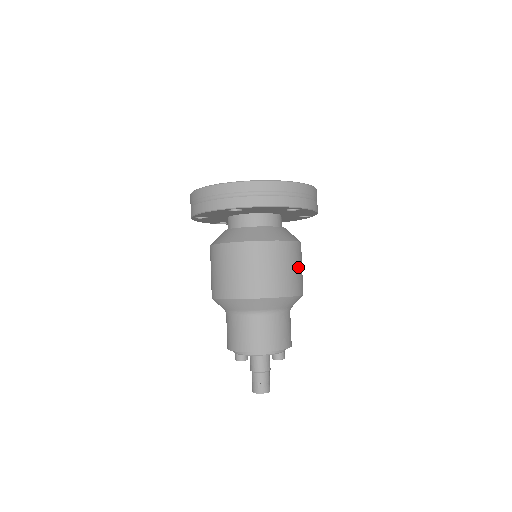
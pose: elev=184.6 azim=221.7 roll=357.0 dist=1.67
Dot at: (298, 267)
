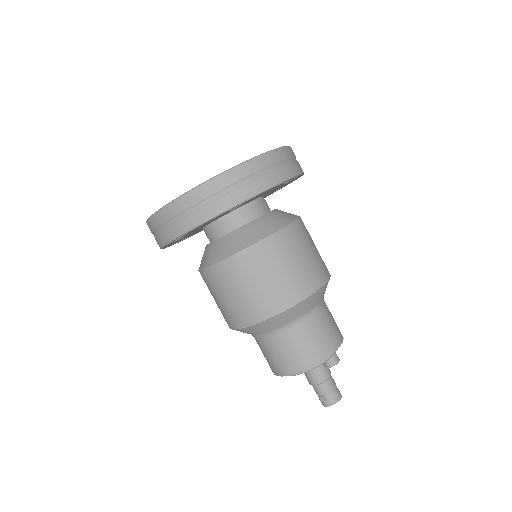
Dot at: (289, 264)
